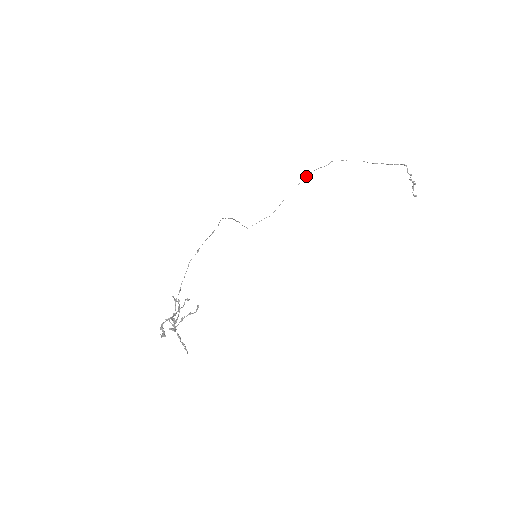
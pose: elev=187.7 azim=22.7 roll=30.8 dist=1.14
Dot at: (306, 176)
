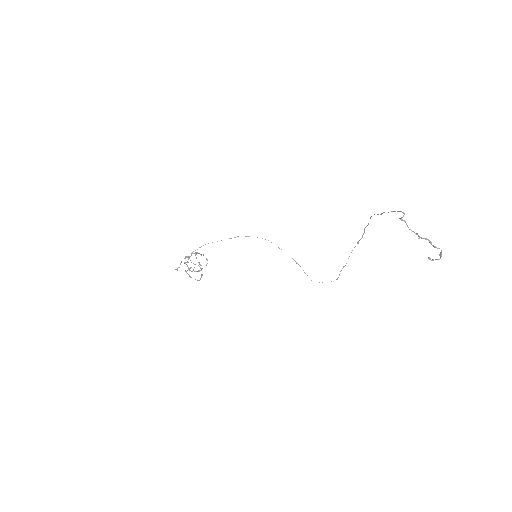
Dot at: (358, 241)
